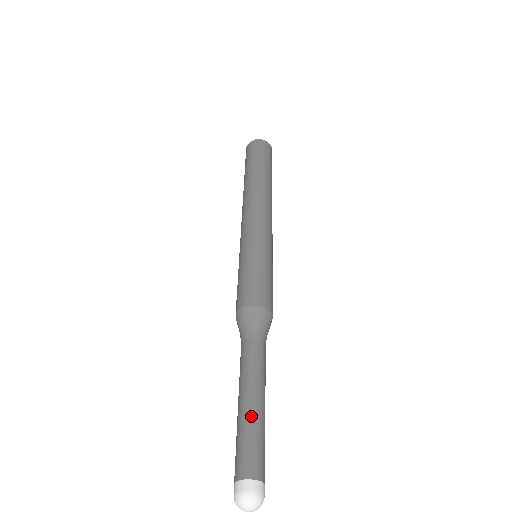
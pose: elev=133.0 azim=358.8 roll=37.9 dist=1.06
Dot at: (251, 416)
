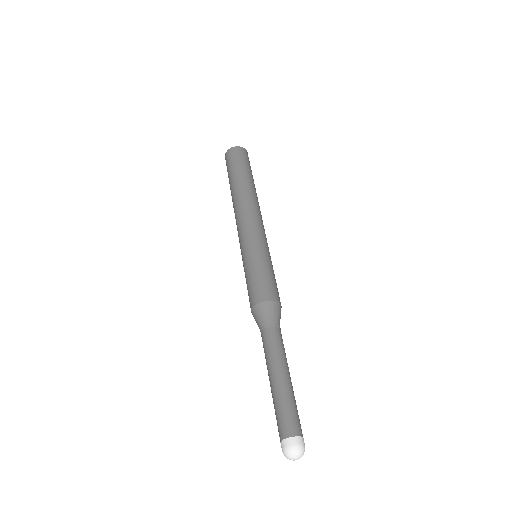
Dot at: (278, 391)
